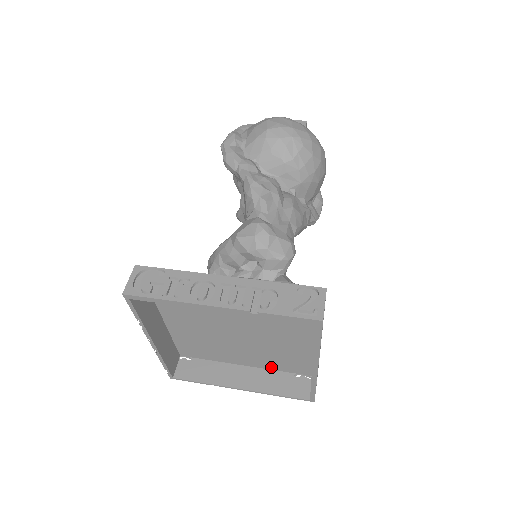
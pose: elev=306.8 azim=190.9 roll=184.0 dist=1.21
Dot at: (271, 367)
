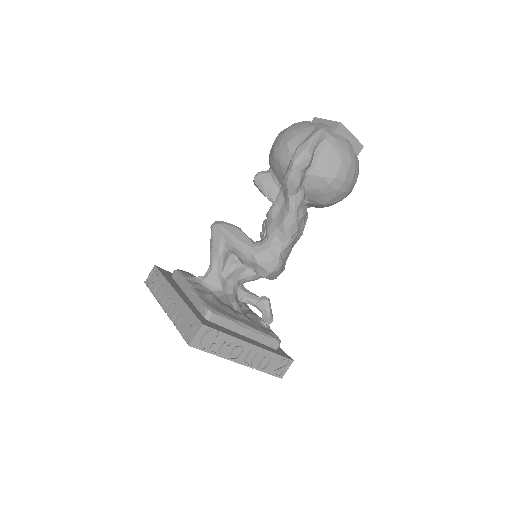
Dot at: occluded
